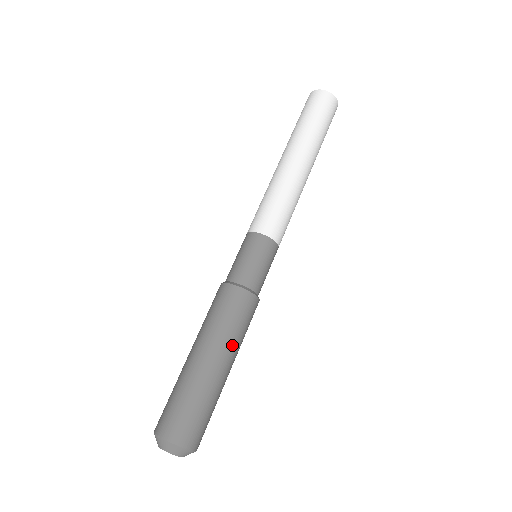
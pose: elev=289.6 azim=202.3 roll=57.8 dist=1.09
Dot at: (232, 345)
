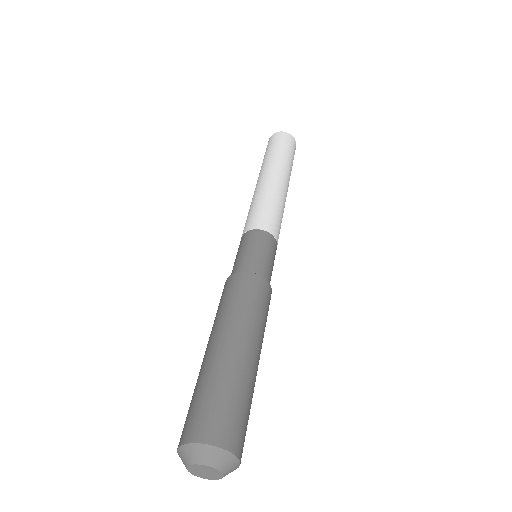
Dot at: (235, 321)
